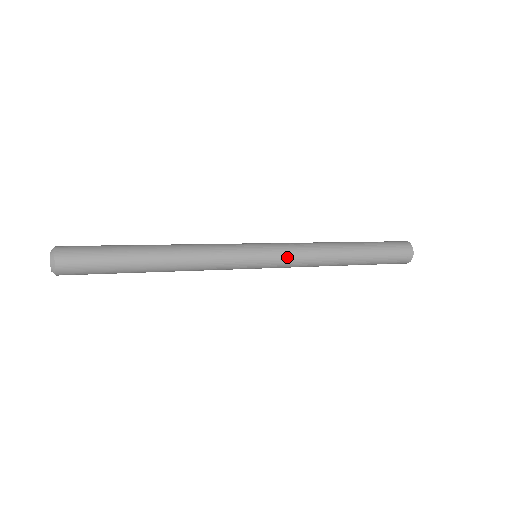
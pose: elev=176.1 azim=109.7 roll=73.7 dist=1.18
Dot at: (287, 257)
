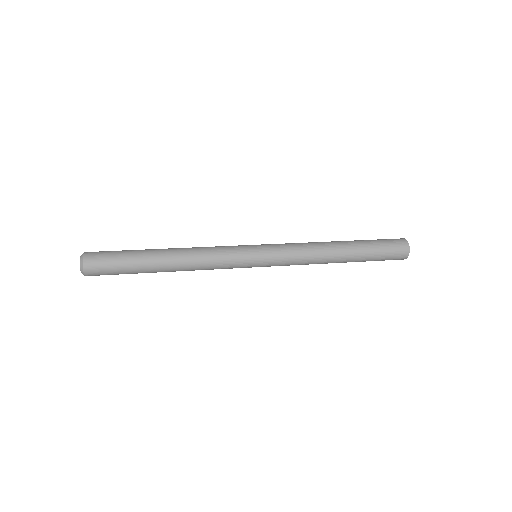
Dot at: (283, 253)
